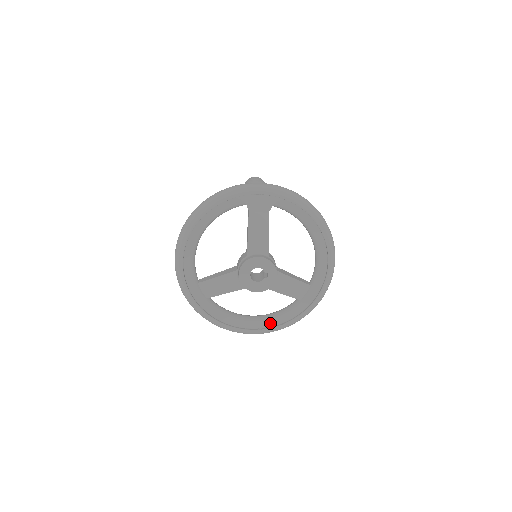
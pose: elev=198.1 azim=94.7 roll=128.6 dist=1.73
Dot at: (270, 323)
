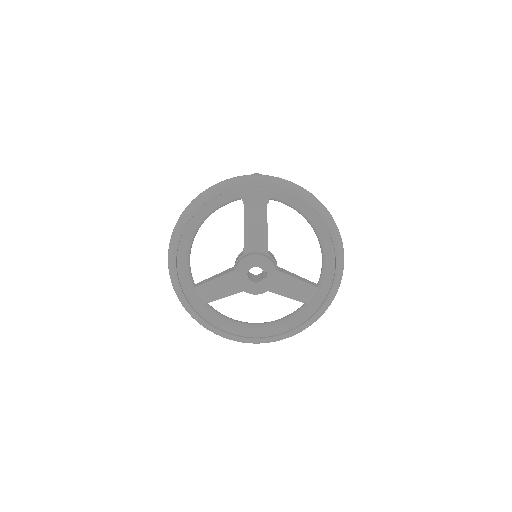
Dot at: (275, 331)
